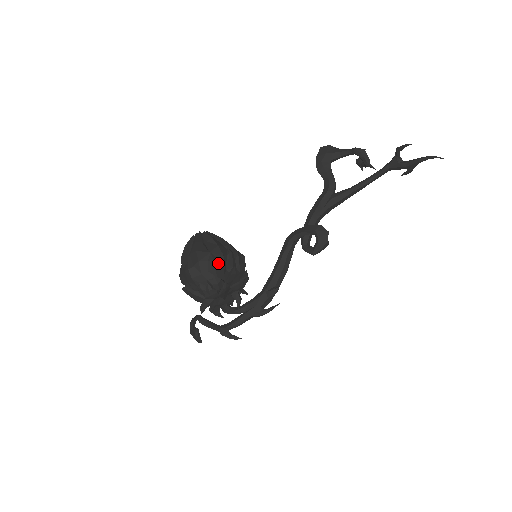
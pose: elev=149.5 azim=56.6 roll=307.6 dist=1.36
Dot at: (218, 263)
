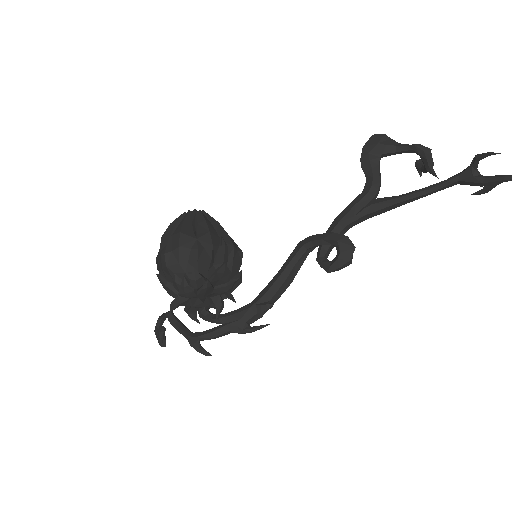
Dot at: (203, 254)
